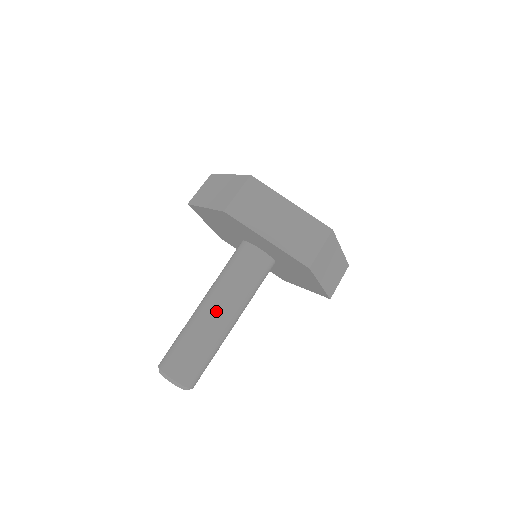
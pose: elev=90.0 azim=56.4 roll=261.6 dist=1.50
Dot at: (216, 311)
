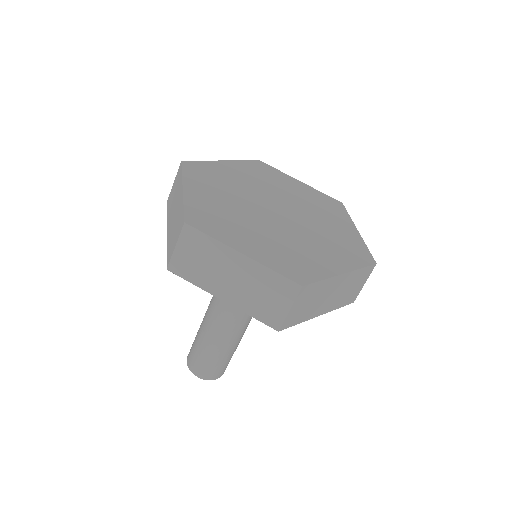
Dot at: (218, 324)
